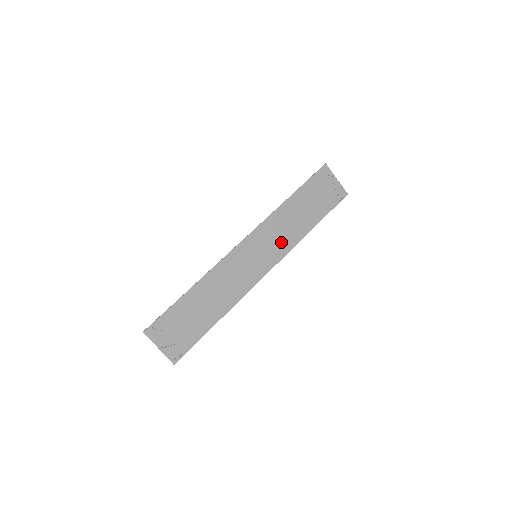
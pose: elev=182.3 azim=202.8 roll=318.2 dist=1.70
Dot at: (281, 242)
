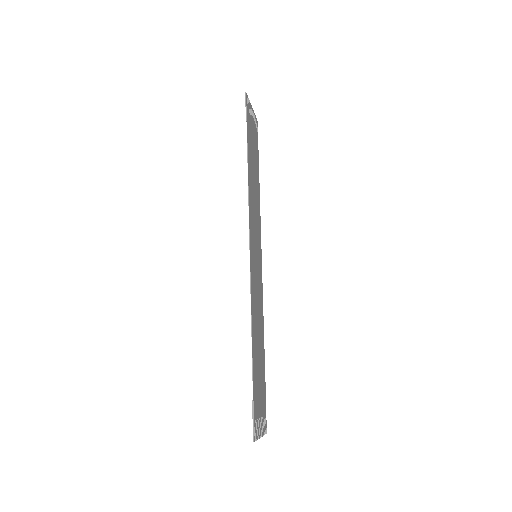
Dot at: (257, 221)
